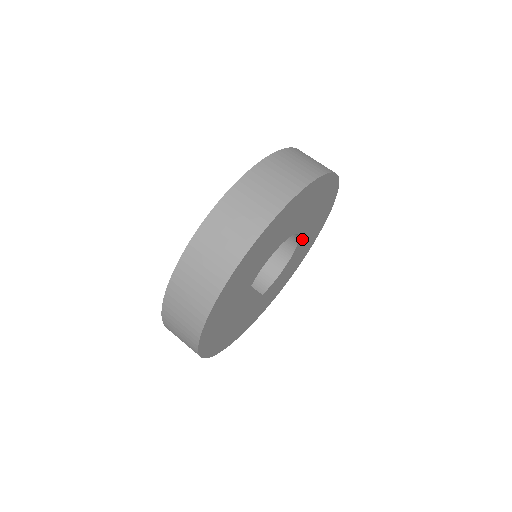
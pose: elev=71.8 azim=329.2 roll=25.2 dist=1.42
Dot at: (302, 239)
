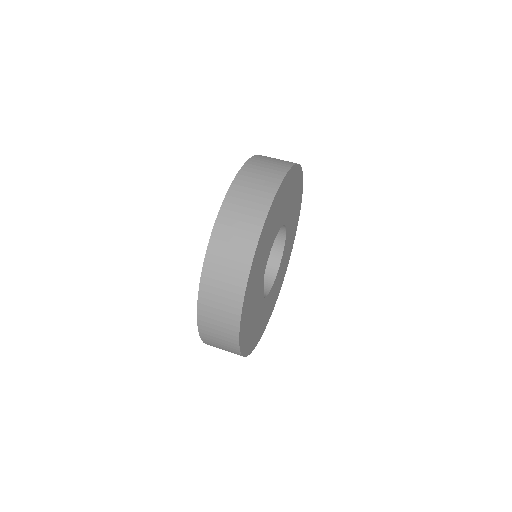
Dot at: (282, 260)
